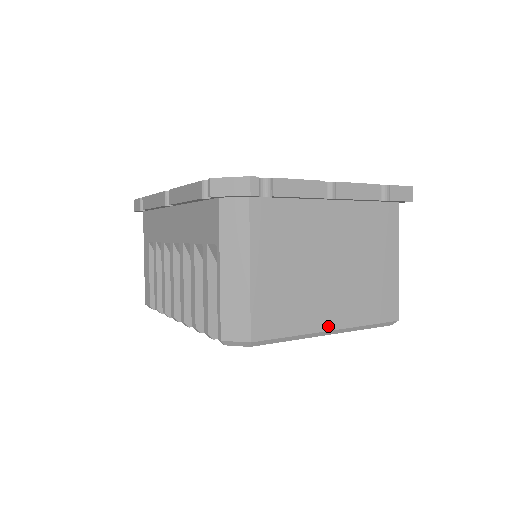
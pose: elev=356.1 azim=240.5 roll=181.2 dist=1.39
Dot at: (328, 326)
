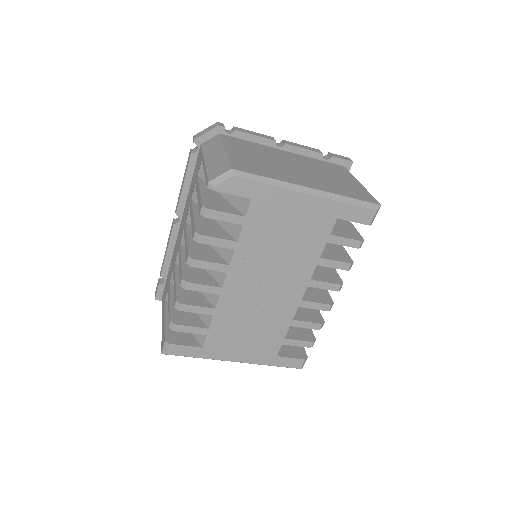
Dot at: (305, 185)
